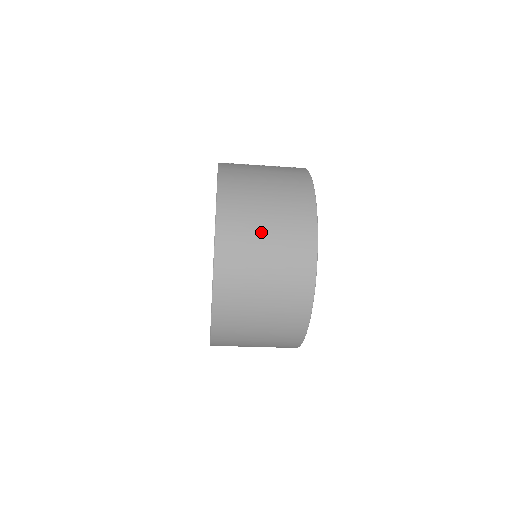
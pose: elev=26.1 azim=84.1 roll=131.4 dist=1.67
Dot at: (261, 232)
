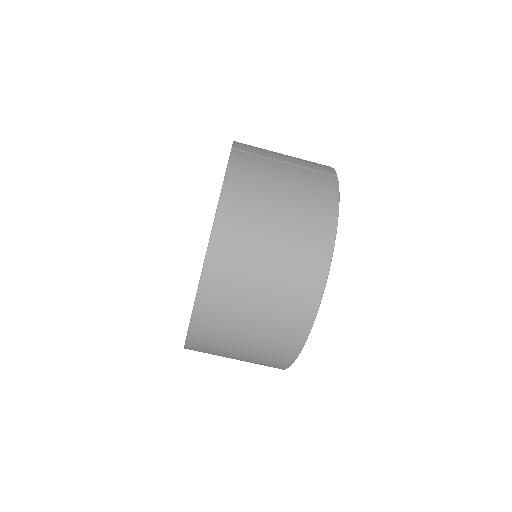
Dot at: (259, 270)
